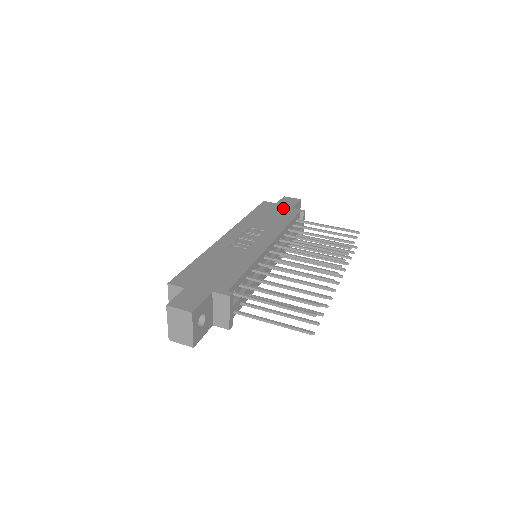
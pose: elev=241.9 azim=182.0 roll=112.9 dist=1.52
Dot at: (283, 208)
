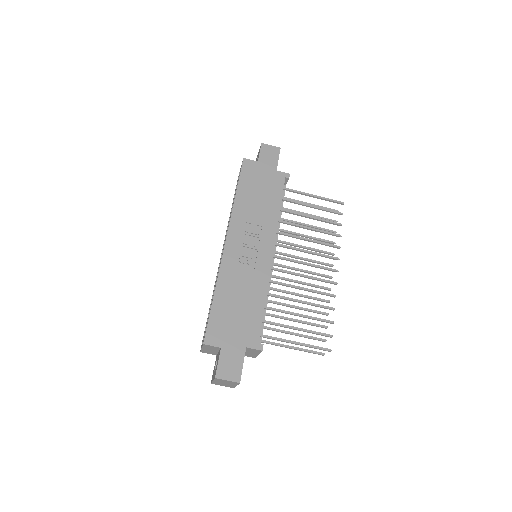
Dot at: (267, 173)
